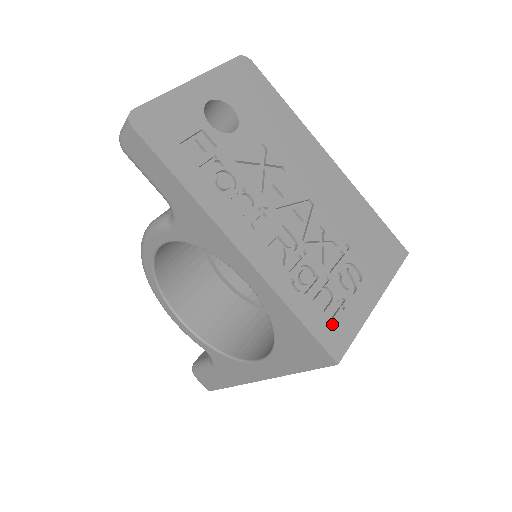
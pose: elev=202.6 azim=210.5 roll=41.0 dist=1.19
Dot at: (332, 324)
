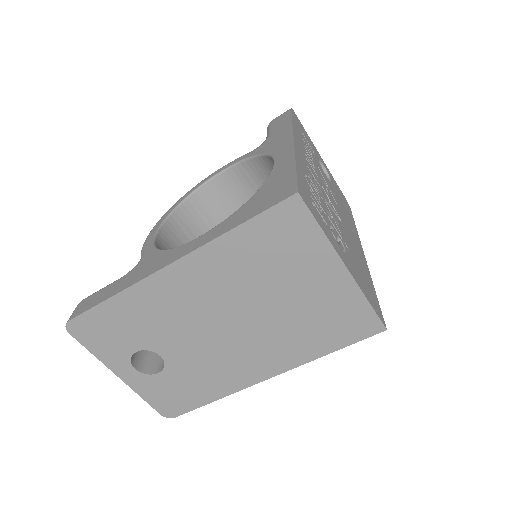
Dot at: (311, 201)
